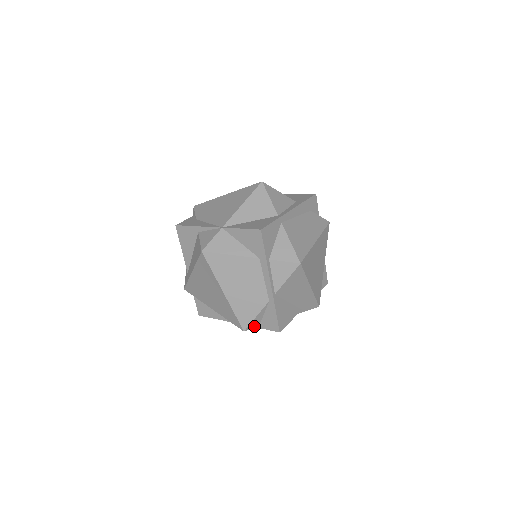
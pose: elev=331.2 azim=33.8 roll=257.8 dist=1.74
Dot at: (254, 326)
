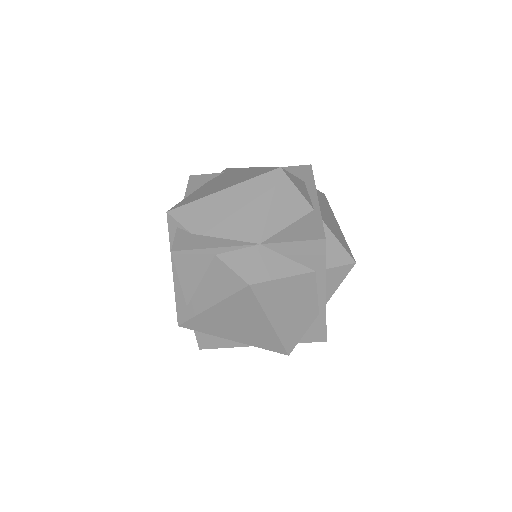
Dot at: occluded
